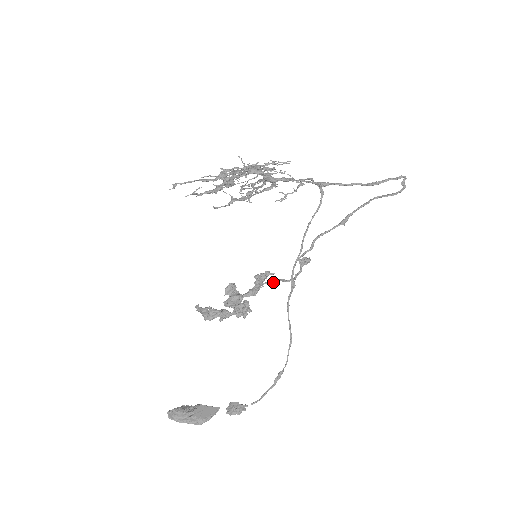
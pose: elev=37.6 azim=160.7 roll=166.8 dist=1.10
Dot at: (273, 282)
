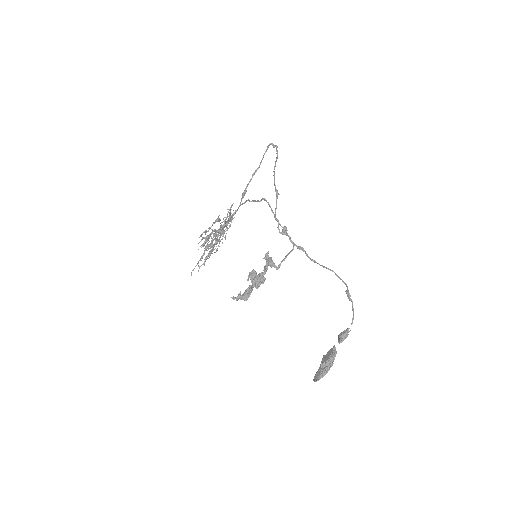
Dot at: (285, 258)
